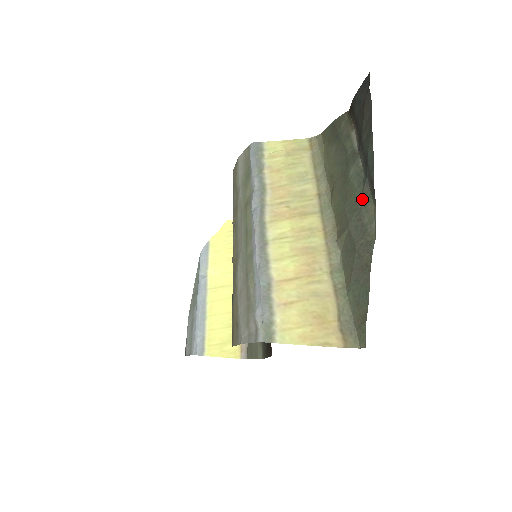
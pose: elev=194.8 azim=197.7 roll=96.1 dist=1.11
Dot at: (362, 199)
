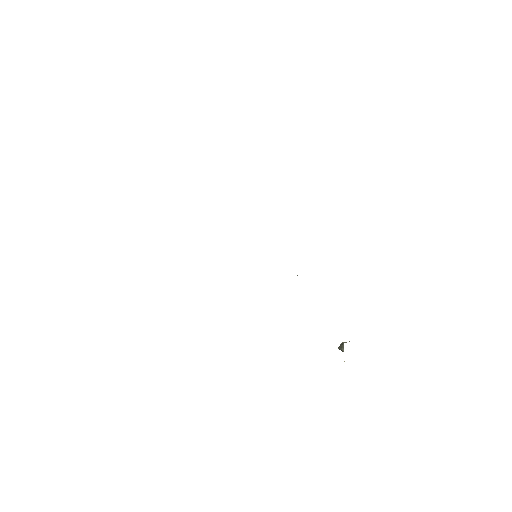
Dot at: occluded
